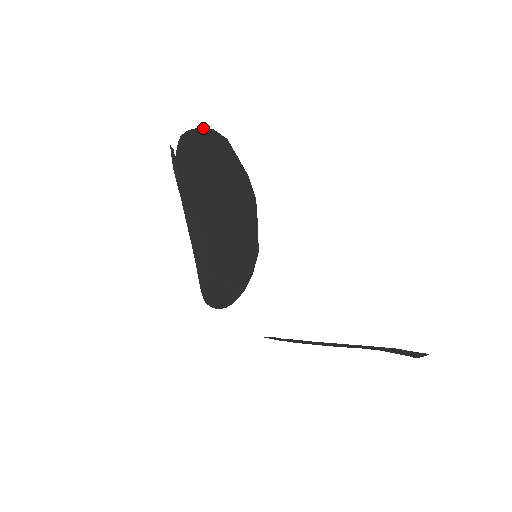
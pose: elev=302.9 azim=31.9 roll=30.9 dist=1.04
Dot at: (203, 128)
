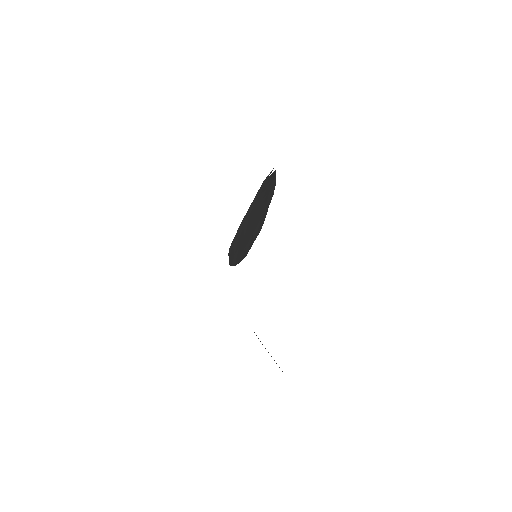
Dot at: occluded
